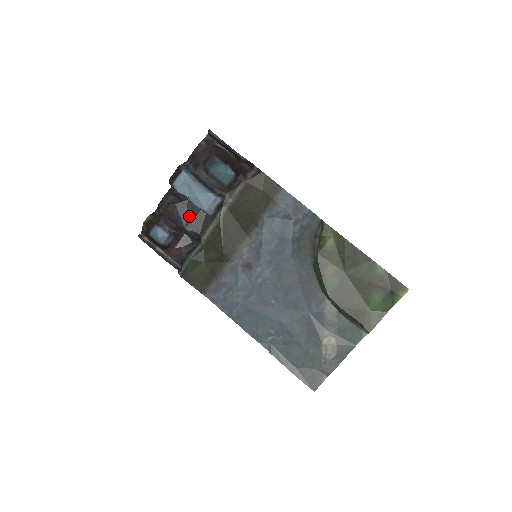
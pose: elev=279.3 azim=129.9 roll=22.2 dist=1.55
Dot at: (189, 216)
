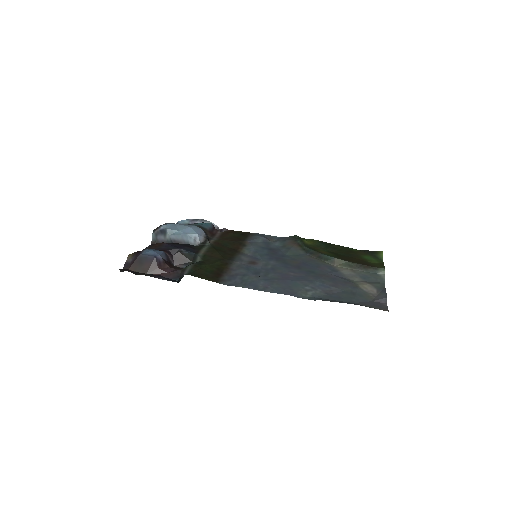
Dot at: (179, 246)
